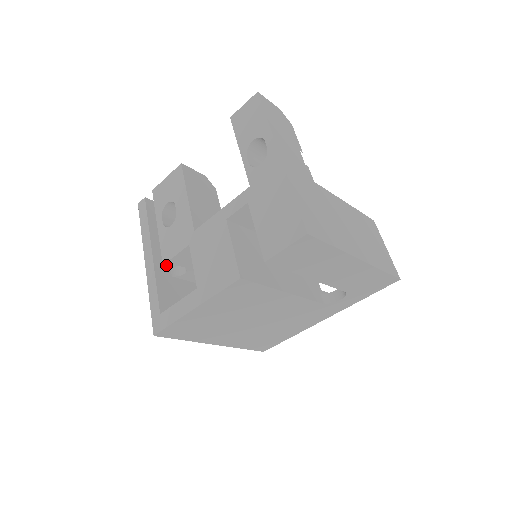
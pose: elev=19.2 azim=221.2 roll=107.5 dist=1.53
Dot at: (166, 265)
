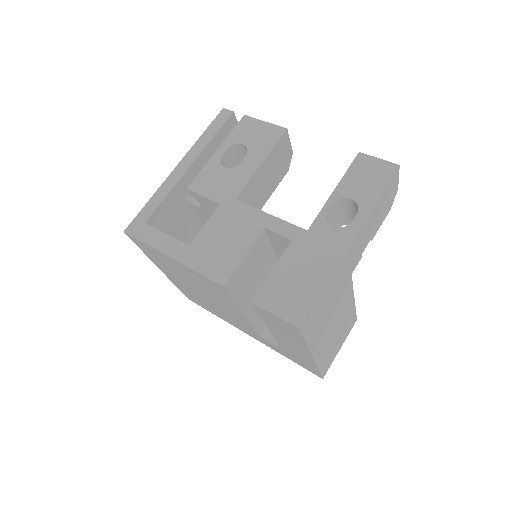
Dot at: (189, 191)
